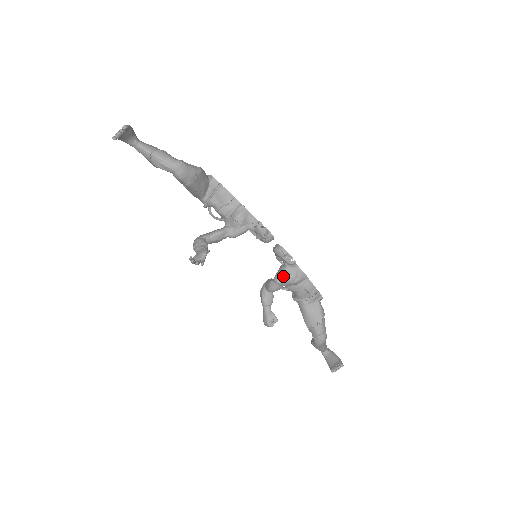
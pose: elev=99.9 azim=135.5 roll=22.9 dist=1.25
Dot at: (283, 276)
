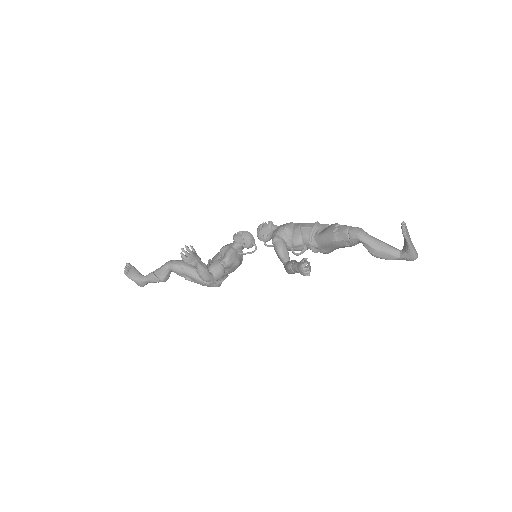
Dot at: (273, 235)
